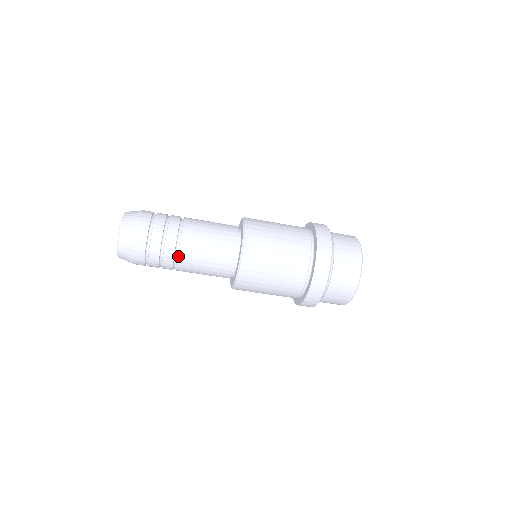
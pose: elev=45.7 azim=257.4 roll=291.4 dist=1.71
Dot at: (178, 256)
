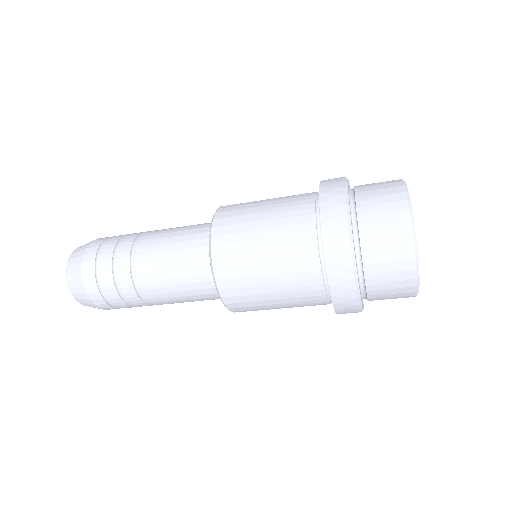
Dot at: (135, 271)
